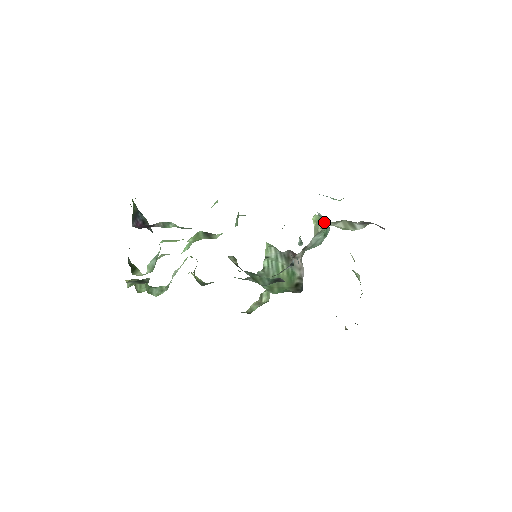
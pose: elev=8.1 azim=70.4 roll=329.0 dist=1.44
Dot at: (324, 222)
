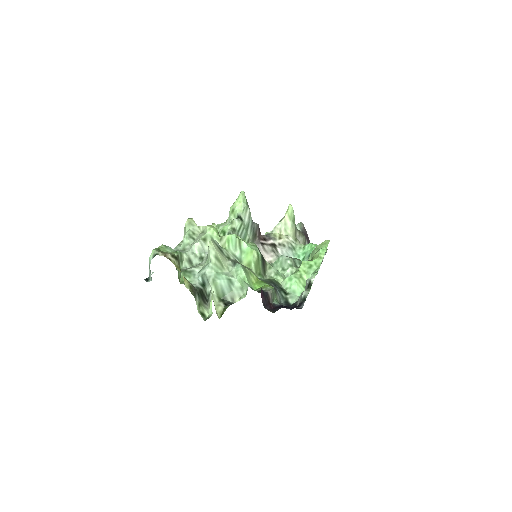
Dot at: occluded
